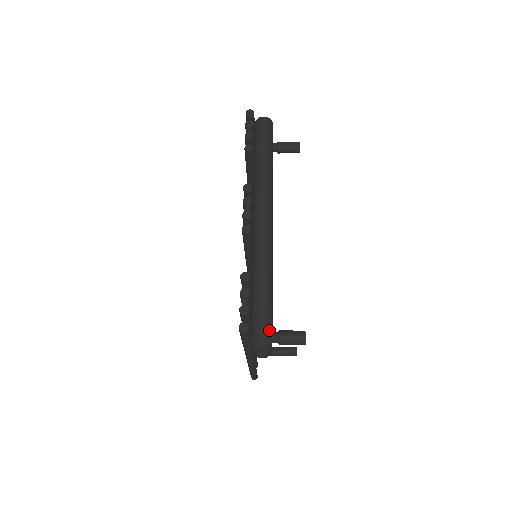
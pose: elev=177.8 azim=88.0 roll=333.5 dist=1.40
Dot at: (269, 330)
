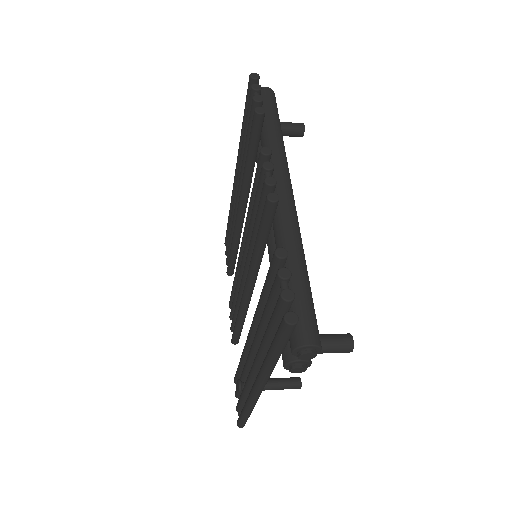
Dot at: (316, 327)
